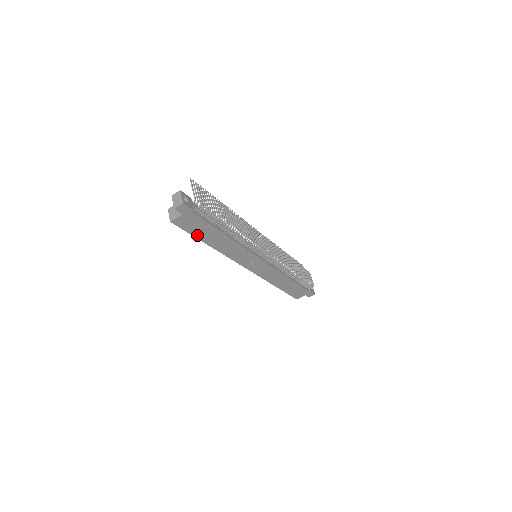
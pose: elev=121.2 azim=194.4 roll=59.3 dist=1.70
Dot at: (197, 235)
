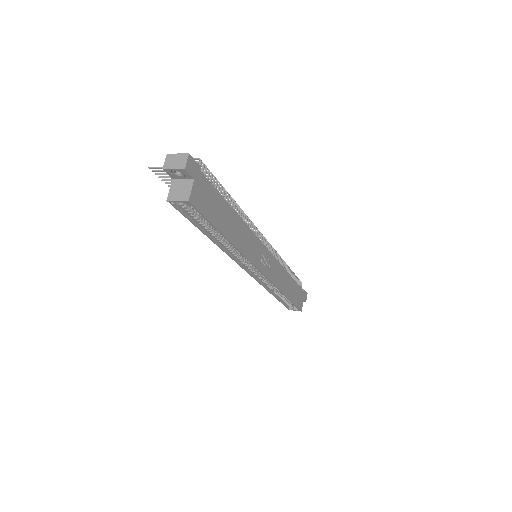
Dot at: (215, 222)
